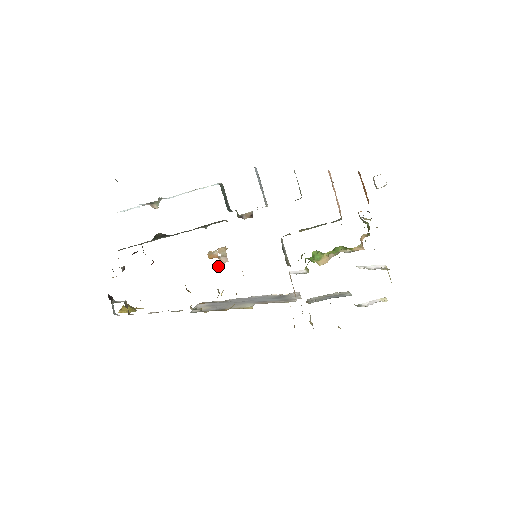
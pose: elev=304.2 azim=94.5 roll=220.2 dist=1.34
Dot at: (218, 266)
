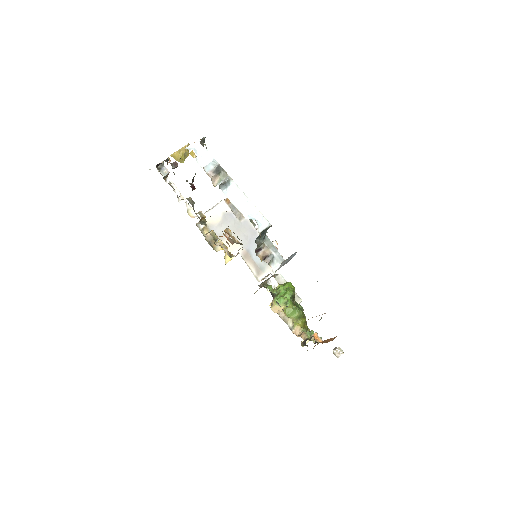
Dot at: (227, 237)
